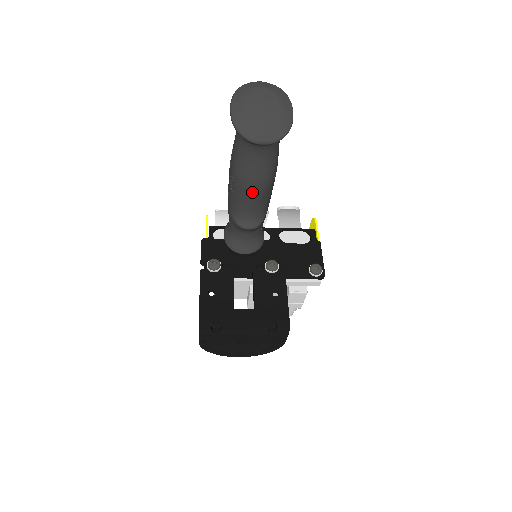
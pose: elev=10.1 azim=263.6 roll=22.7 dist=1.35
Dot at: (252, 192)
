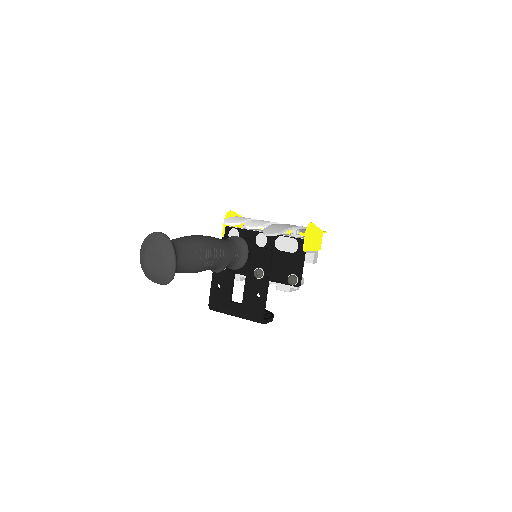
Dot at: occluded
